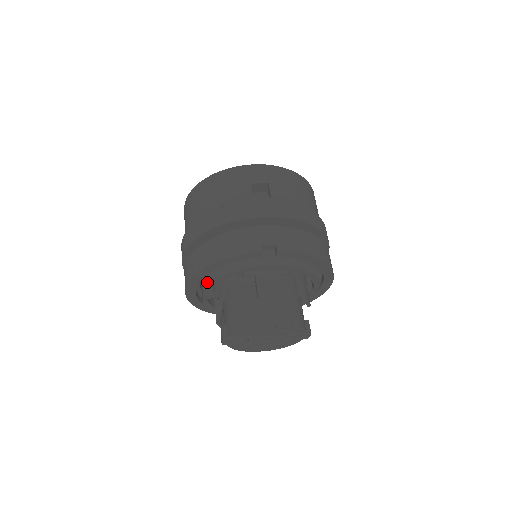
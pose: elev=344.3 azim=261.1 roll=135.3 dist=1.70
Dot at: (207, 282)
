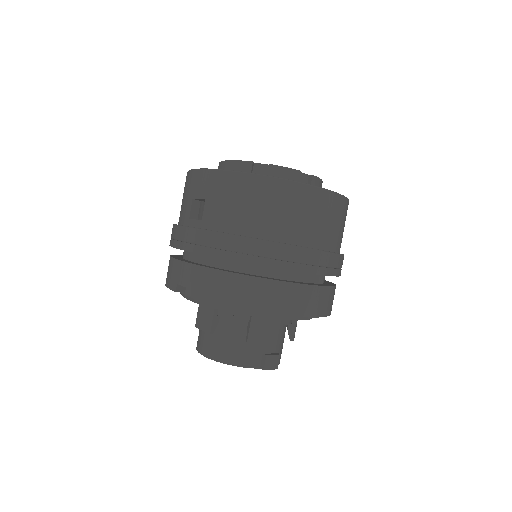
Dot at: occluded
